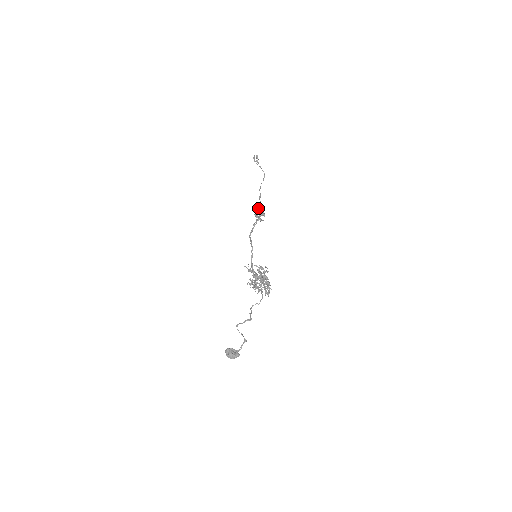
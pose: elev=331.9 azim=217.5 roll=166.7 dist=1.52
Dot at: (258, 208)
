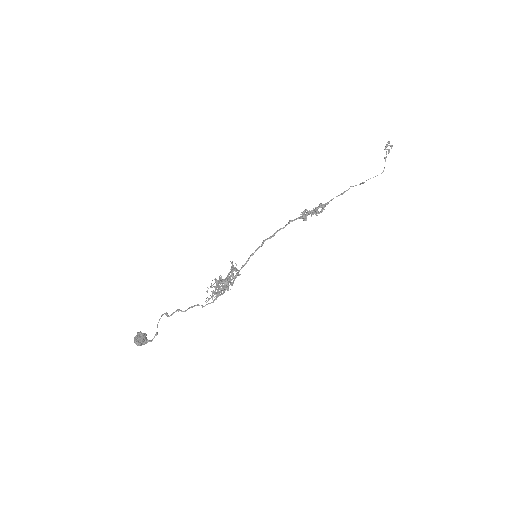
Dot at: (319, 205)
